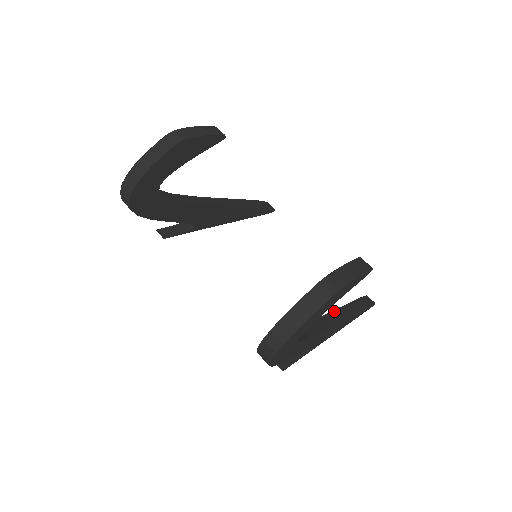
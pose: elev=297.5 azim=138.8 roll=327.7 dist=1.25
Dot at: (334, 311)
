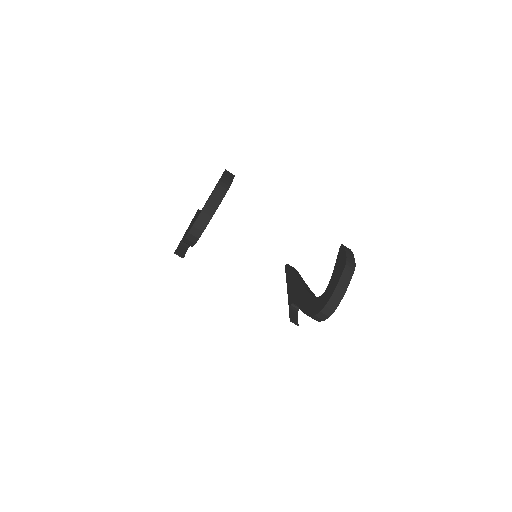
Dot at: (300, 280)
